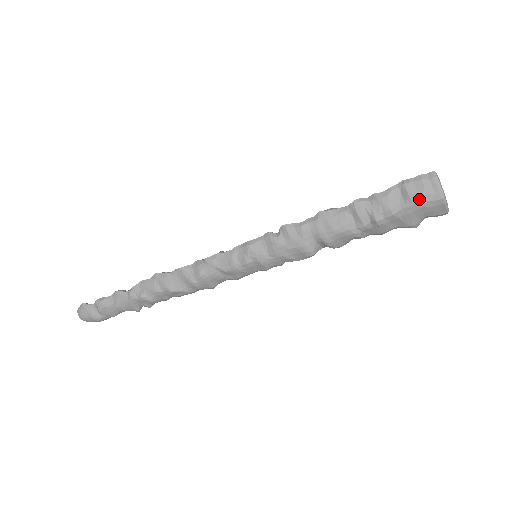
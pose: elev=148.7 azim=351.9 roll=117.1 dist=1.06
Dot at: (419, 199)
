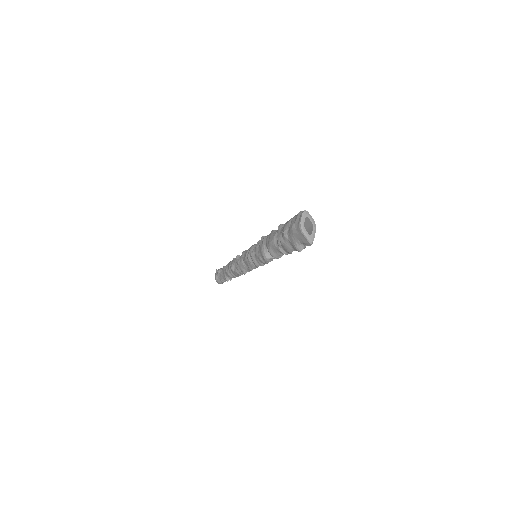
Dot at: (292, 226)
